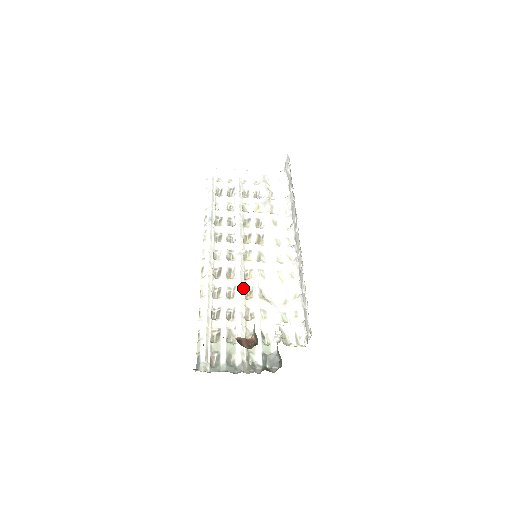
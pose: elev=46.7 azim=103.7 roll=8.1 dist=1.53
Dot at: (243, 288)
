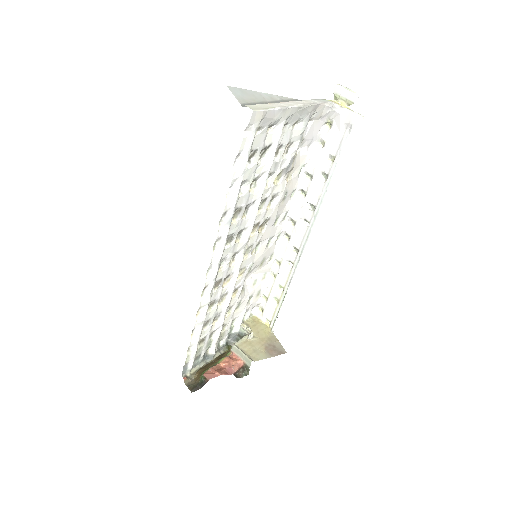
Dot at: (233, 291)
